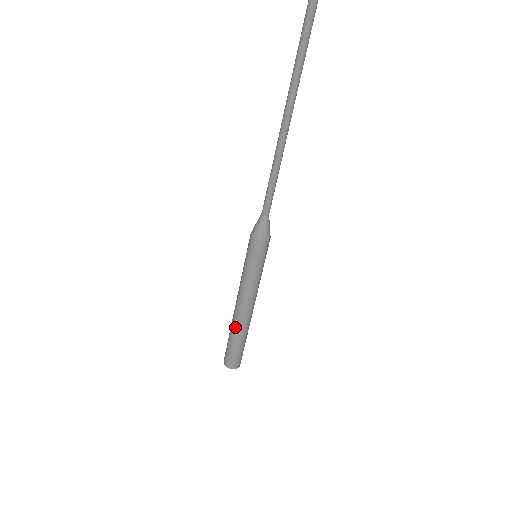
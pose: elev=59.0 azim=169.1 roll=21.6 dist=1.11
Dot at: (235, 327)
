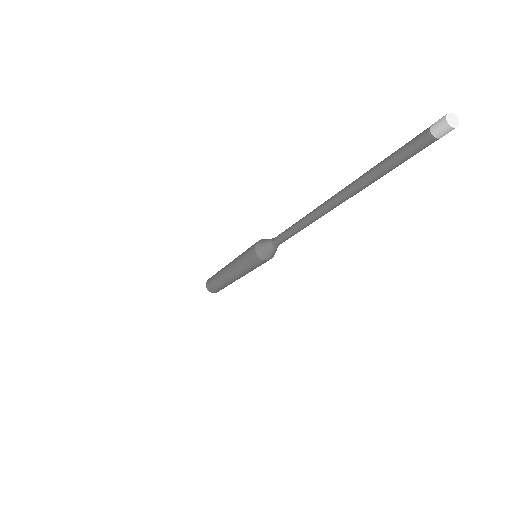
Dot at: (223, 282)
